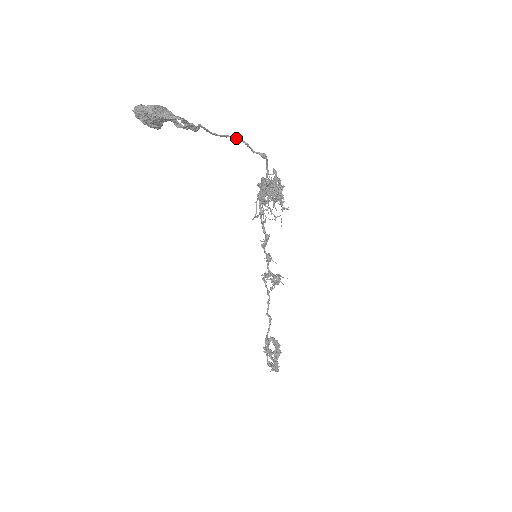
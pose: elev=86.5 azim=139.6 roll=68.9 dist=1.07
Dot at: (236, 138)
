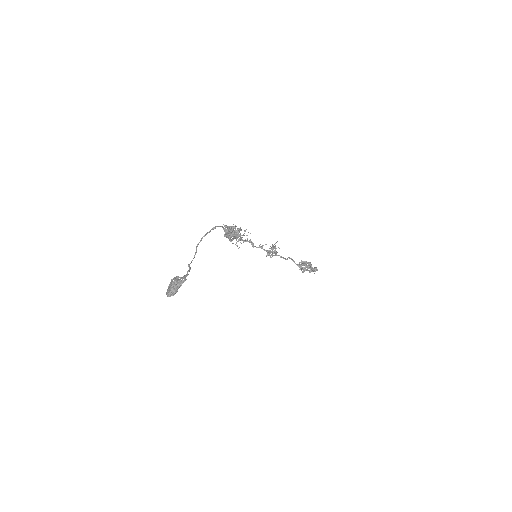
Dot at: occluded
